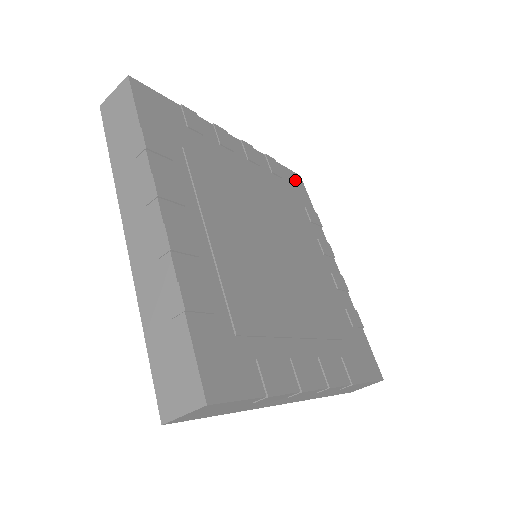
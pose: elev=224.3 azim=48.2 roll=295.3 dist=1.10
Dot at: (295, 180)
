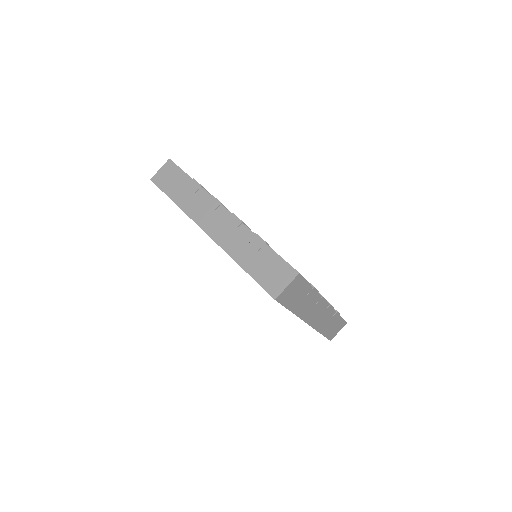
Dot at: occluded
